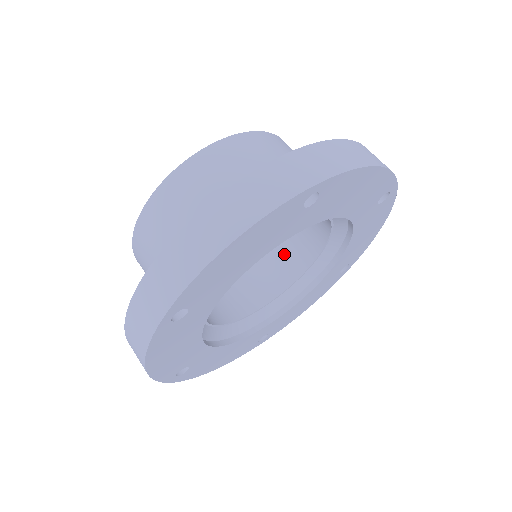
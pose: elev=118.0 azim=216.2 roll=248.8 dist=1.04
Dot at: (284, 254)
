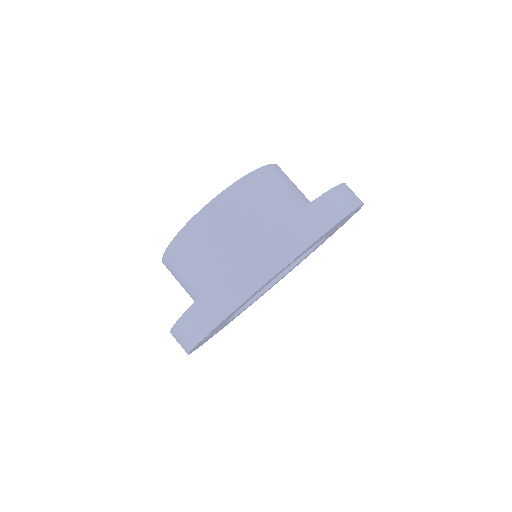
Dot at: occluded
